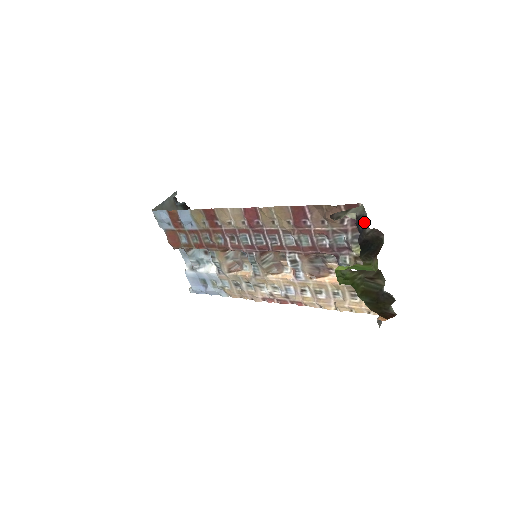
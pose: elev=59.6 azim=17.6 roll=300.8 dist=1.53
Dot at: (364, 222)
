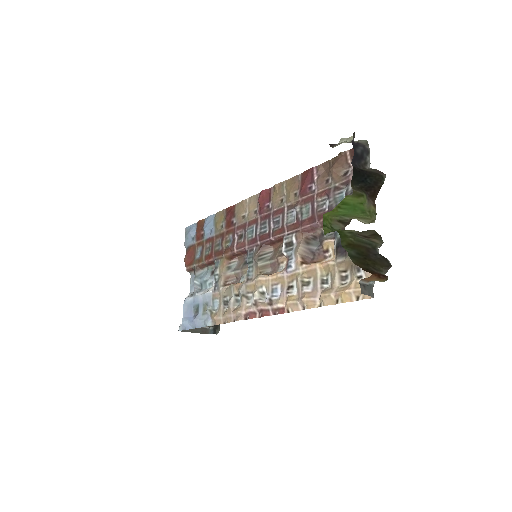
Dot at: (364, 154)
